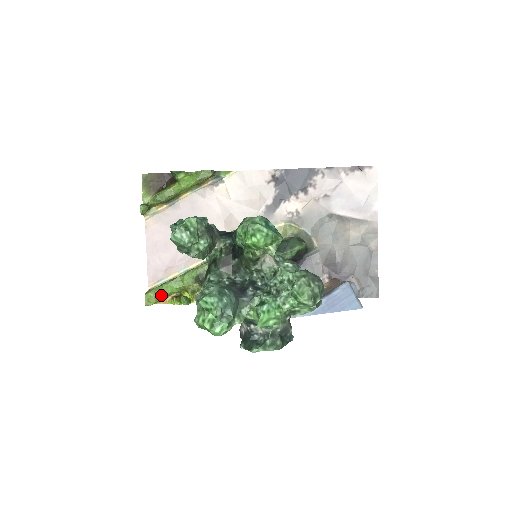
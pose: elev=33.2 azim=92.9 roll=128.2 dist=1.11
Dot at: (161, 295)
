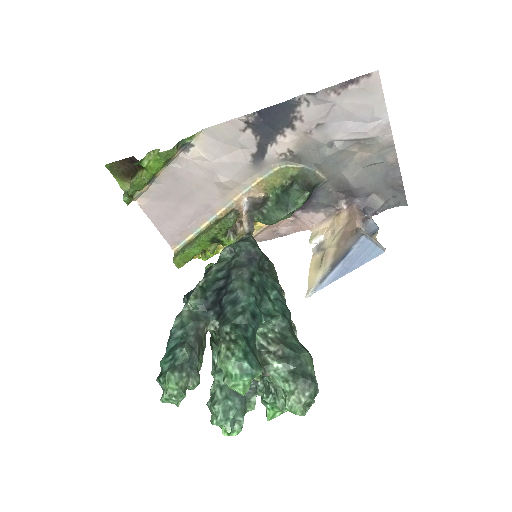
Dot at: (187, 259)
